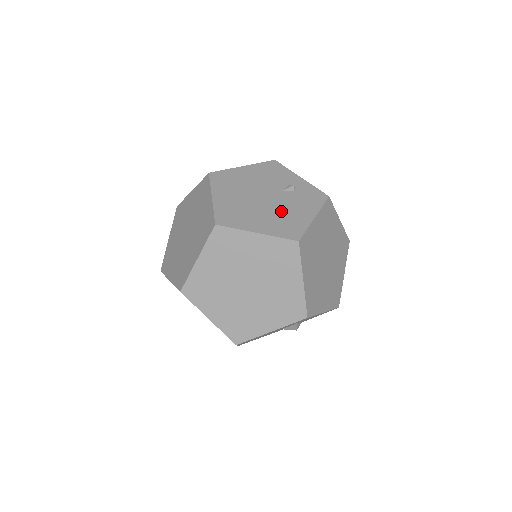
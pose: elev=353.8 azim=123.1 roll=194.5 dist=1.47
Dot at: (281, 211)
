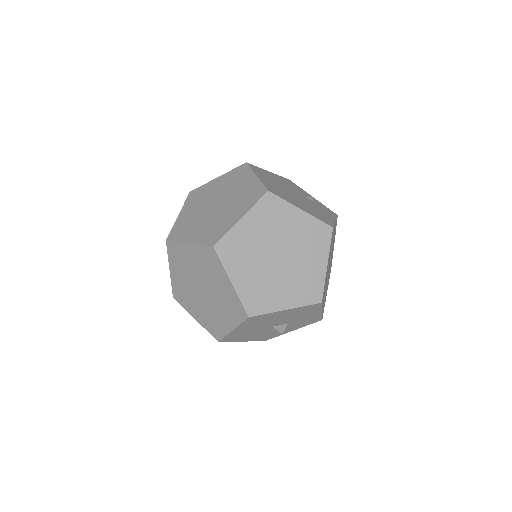
Dot at: (311, 207)
